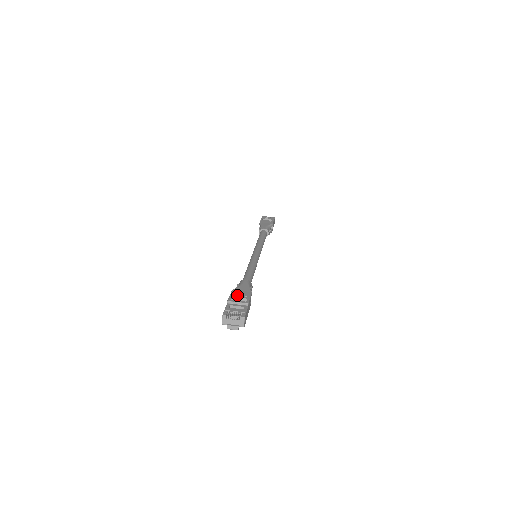
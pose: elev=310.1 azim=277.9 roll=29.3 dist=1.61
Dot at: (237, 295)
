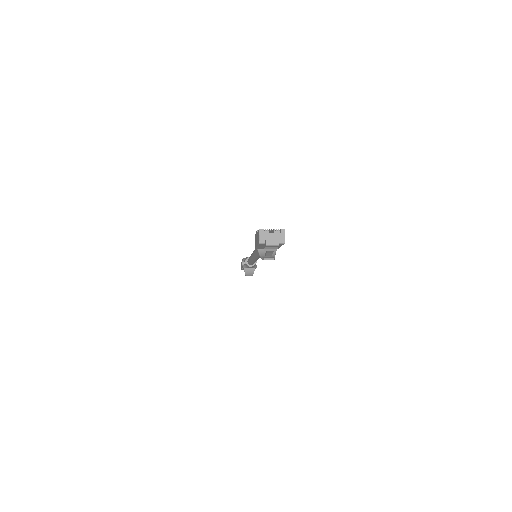
Dot at: occluded
